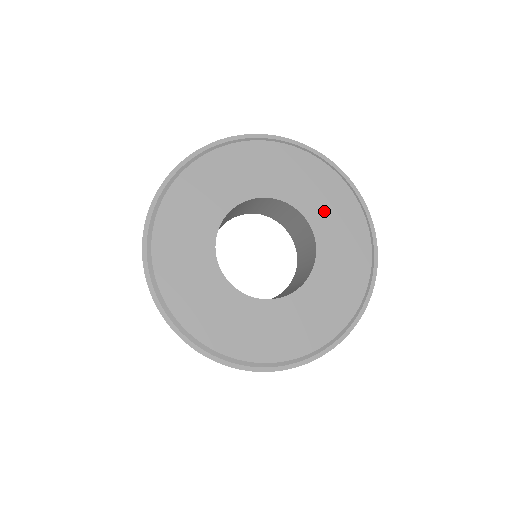
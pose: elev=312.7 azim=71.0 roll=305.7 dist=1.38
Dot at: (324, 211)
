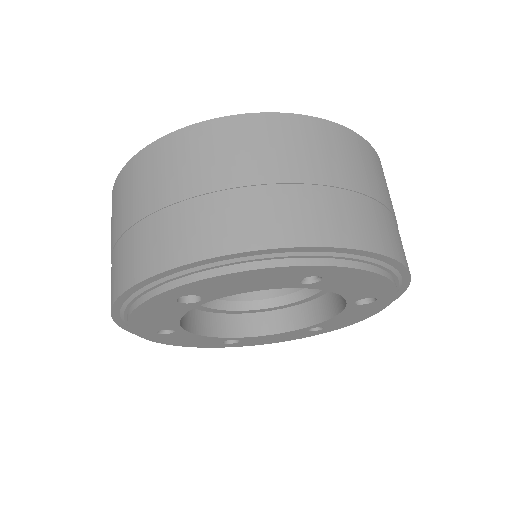
Dot at: occluded
